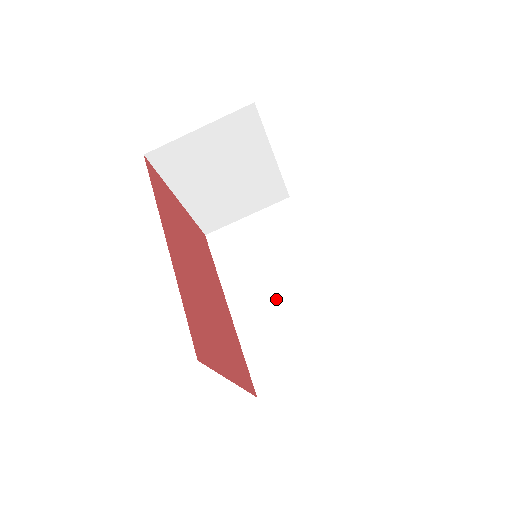
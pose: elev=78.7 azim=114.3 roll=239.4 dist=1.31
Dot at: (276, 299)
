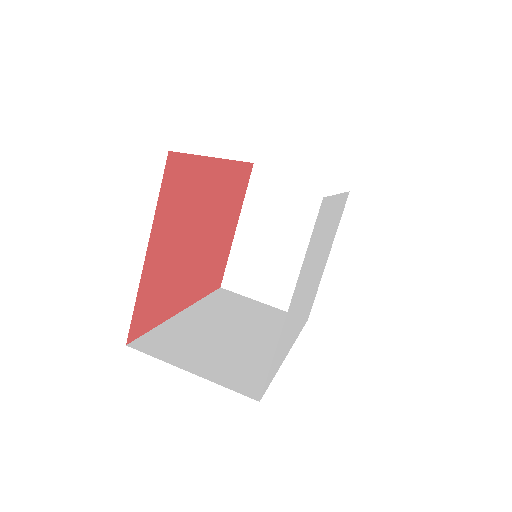
Dot at: (227, 333)
